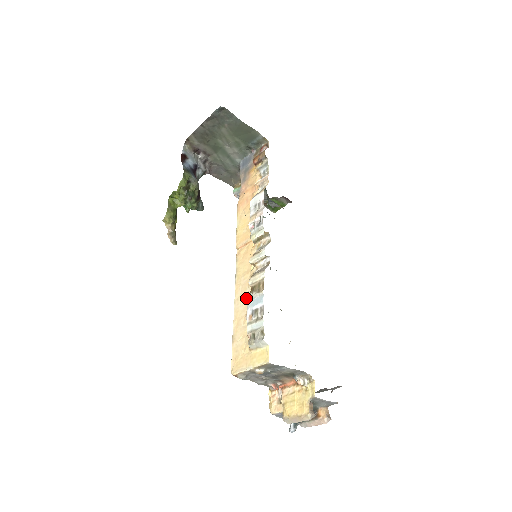
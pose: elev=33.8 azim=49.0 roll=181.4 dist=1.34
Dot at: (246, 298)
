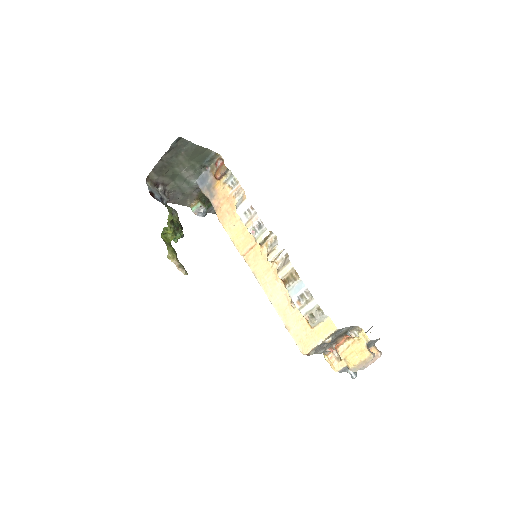
Dot at: (280, 291)
